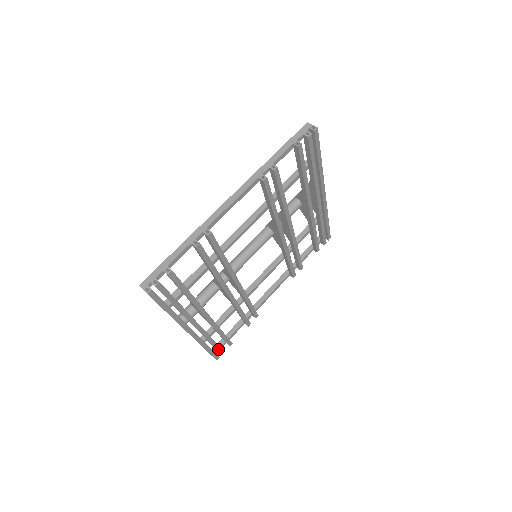
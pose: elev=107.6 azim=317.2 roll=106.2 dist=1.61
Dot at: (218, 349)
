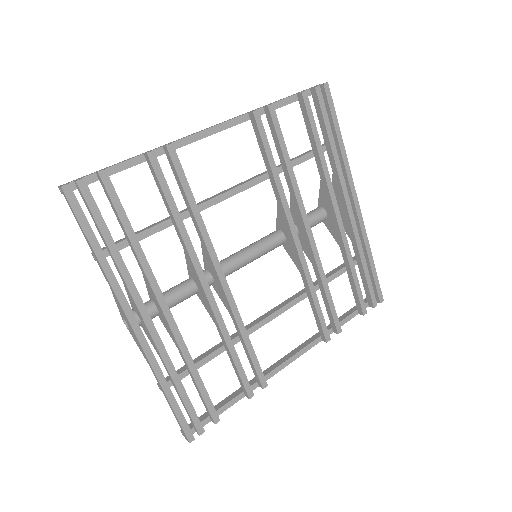
Dot at: (191, 414)
